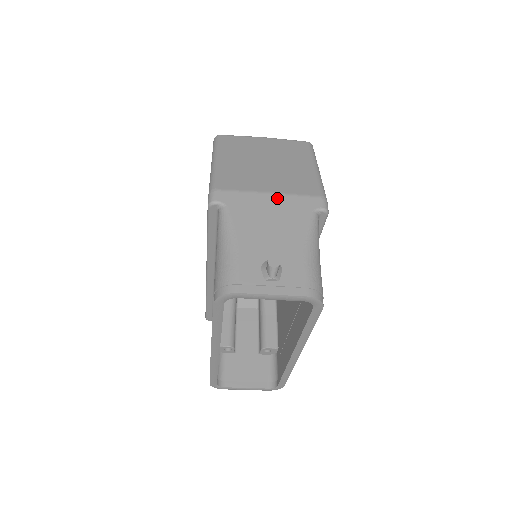
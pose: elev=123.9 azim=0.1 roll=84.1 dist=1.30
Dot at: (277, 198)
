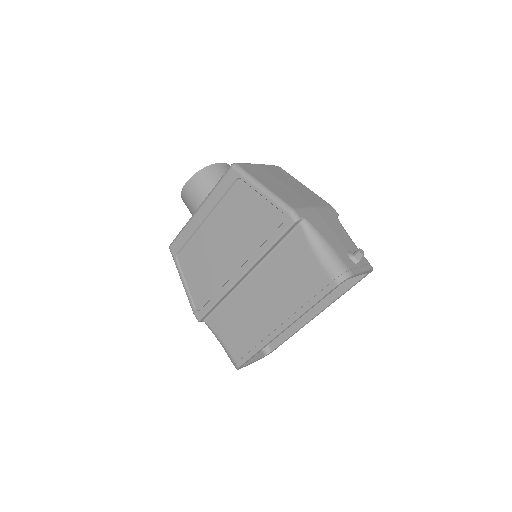
Dot at: (320, 210)
